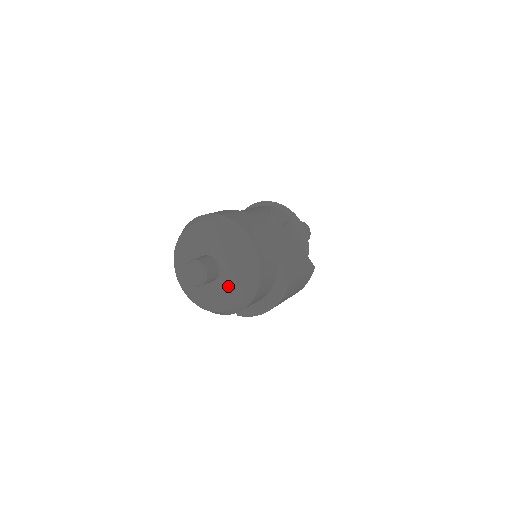
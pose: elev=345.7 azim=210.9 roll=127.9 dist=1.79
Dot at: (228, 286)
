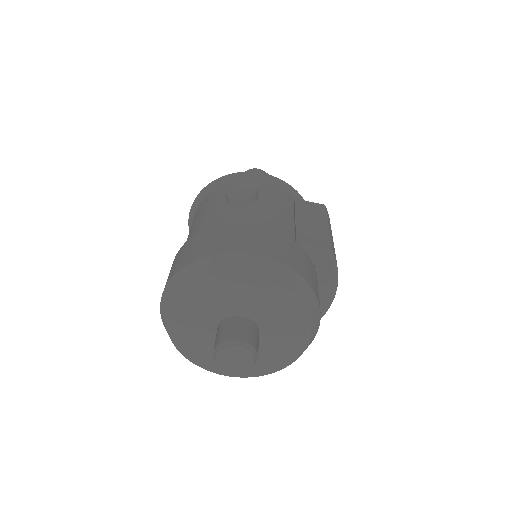
Dot at: (281, 328)
